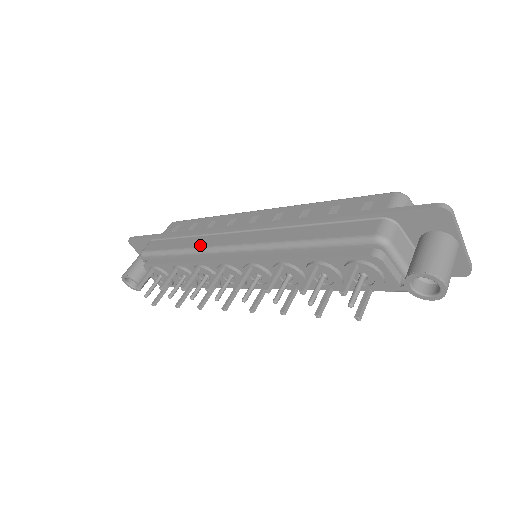
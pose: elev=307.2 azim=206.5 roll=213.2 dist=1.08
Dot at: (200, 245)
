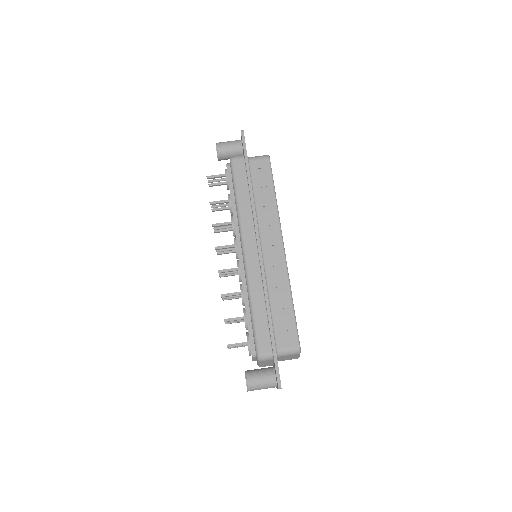
Dot at: (243, 220)
